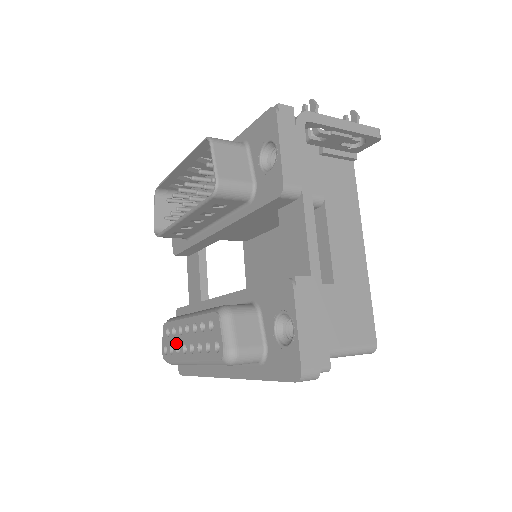
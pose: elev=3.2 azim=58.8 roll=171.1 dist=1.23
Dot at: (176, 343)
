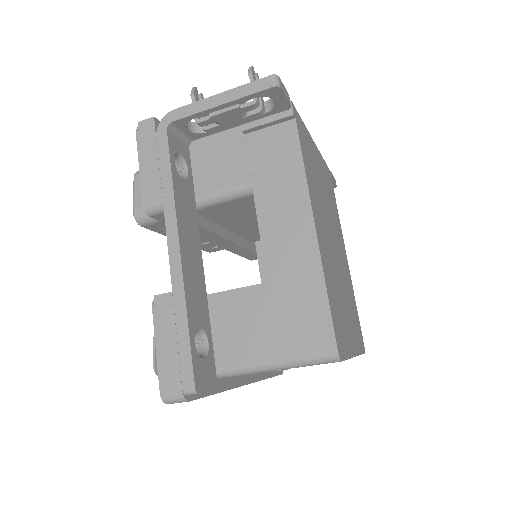
Dot at: occluded
